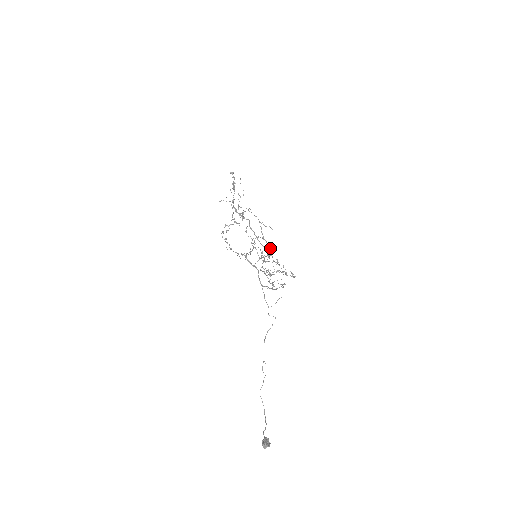
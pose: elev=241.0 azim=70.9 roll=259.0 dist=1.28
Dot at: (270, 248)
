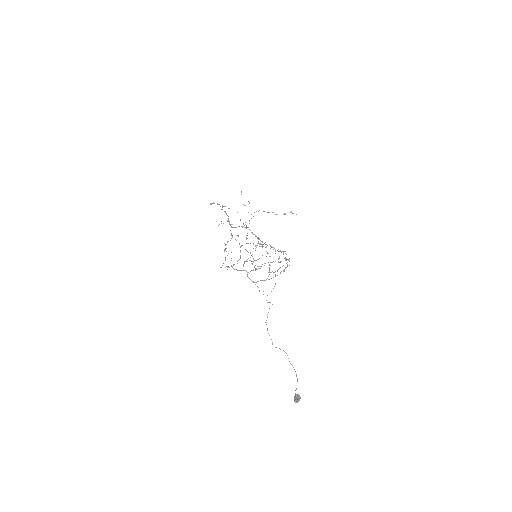
Dot at: (265, 244)
